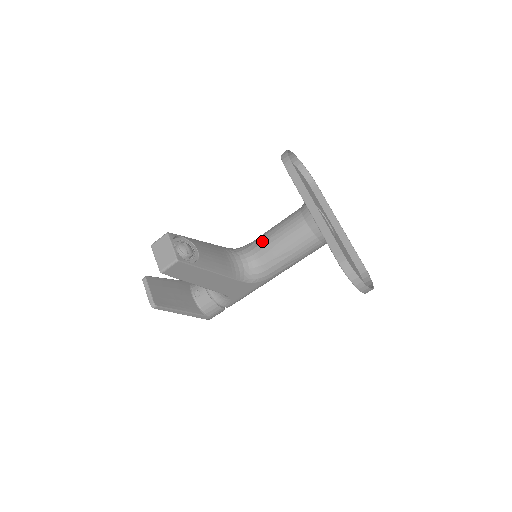
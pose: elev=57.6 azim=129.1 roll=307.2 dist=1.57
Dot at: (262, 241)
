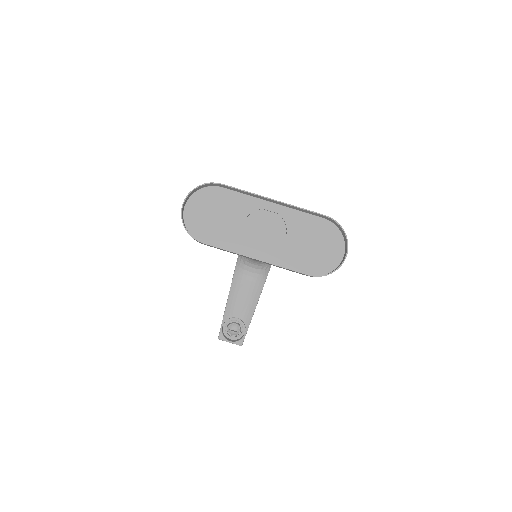
Dot at: occluded
